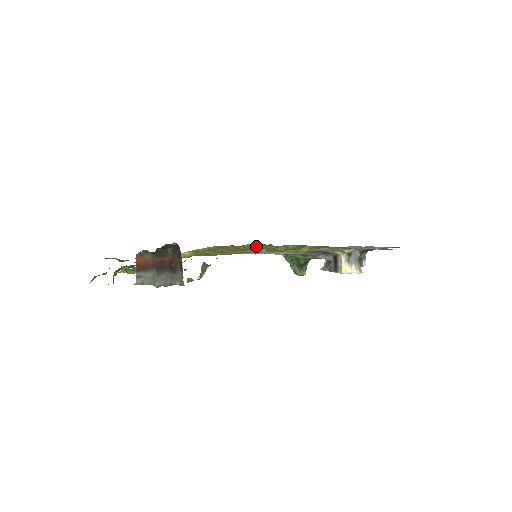
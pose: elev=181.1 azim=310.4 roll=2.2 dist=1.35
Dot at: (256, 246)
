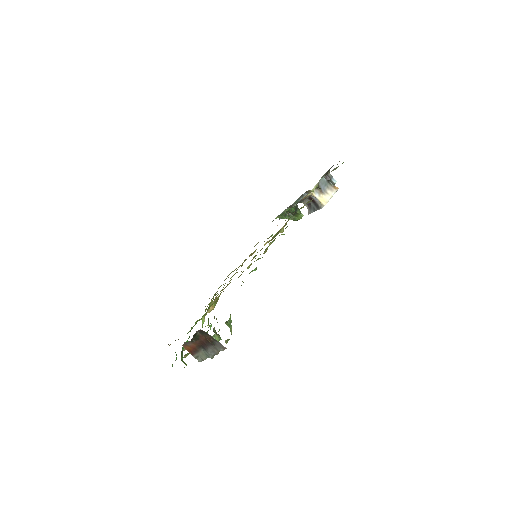
Dot at: (248, 268)
